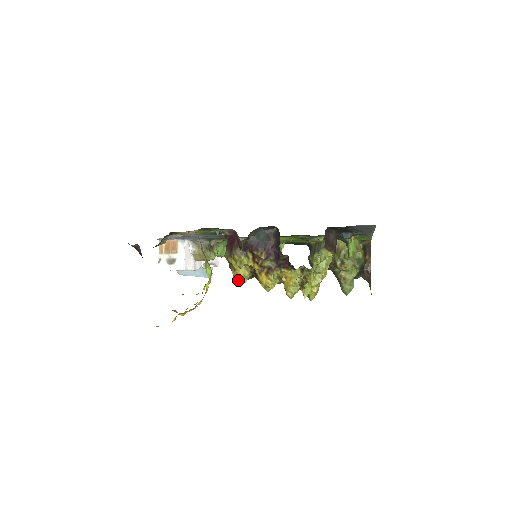
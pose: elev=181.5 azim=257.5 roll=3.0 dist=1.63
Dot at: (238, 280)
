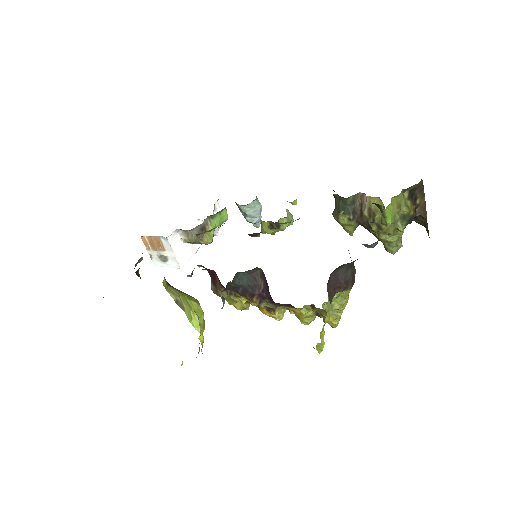
Dot at: (238, 309)
